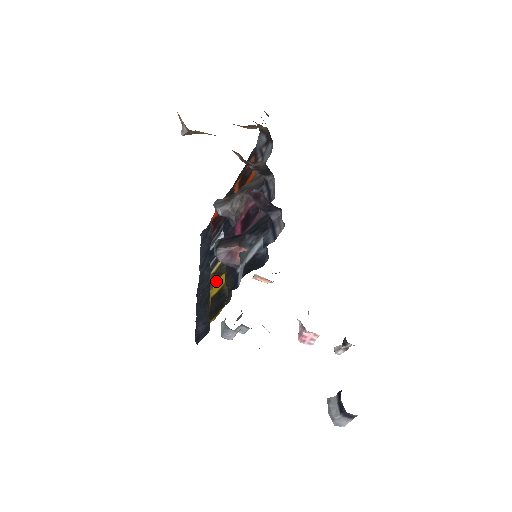
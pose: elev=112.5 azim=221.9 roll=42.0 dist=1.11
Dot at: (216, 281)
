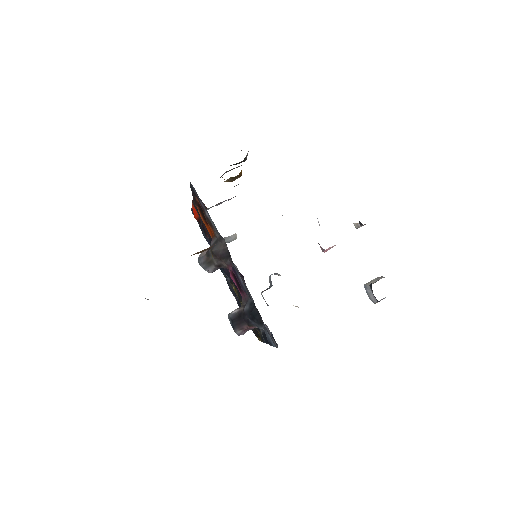
Dot at: occluded
